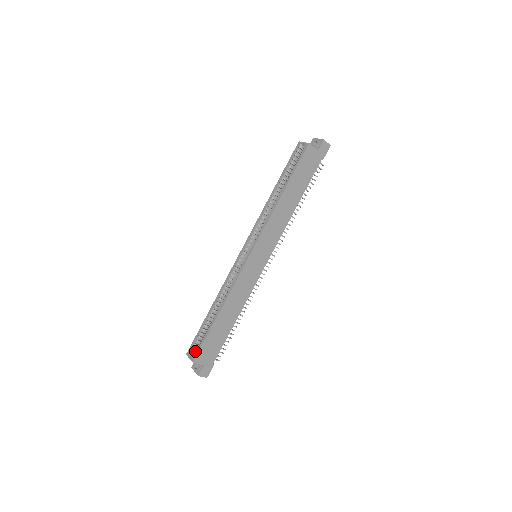
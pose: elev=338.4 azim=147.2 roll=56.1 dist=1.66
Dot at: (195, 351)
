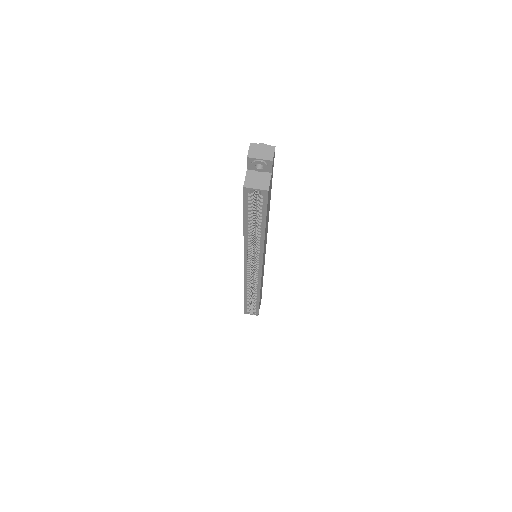
Dot at: (254, 313)
